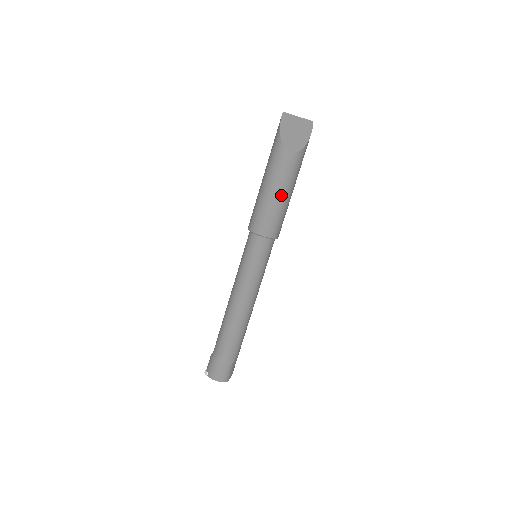
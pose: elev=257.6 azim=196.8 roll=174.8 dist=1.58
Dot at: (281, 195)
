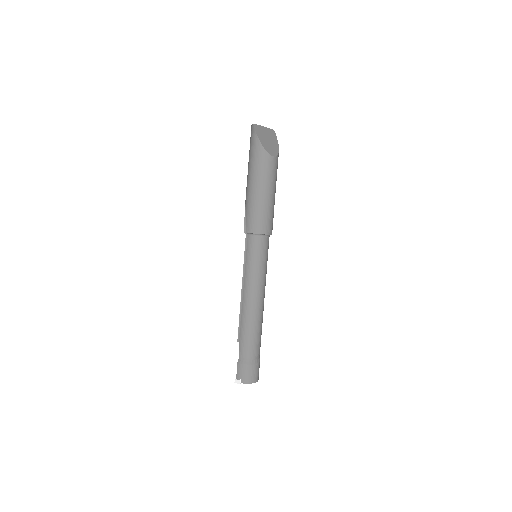
Dot at: (273, 195)
